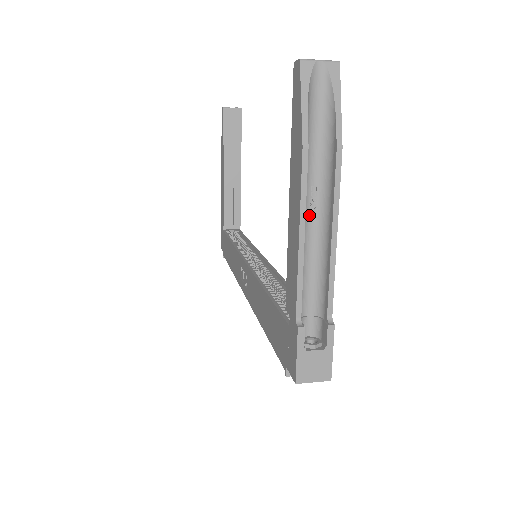
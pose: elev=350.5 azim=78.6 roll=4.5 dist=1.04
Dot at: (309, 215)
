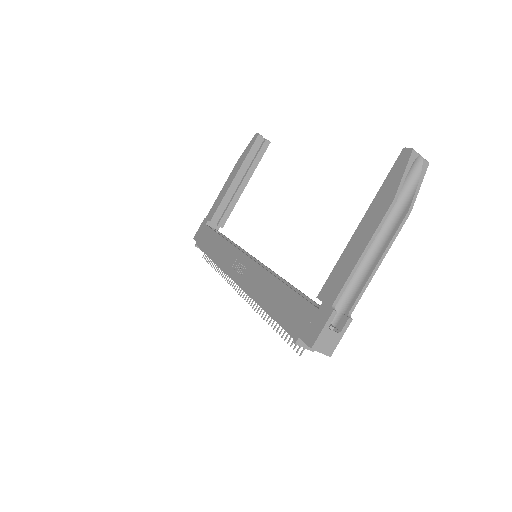
Dot at: occluded
